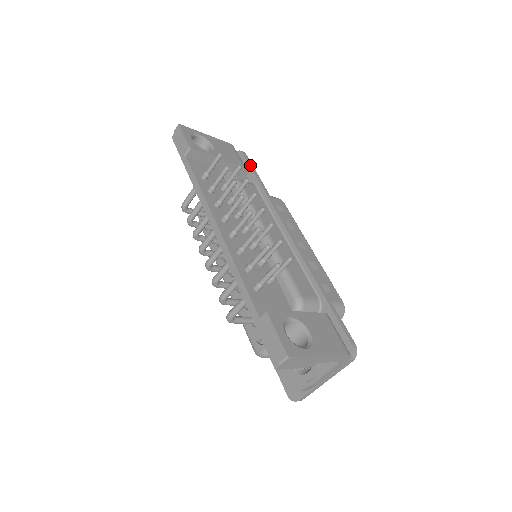
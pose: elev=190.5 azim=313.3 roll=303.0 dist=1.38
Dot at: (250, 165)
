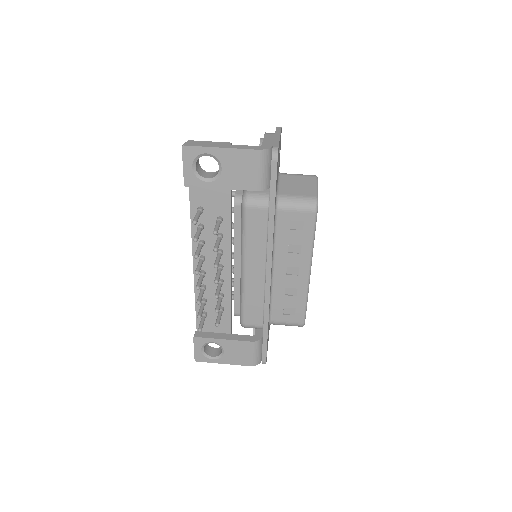
Dot at: (271, 184)
